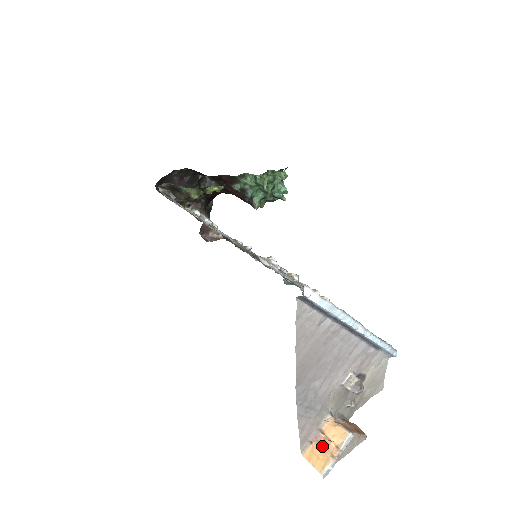
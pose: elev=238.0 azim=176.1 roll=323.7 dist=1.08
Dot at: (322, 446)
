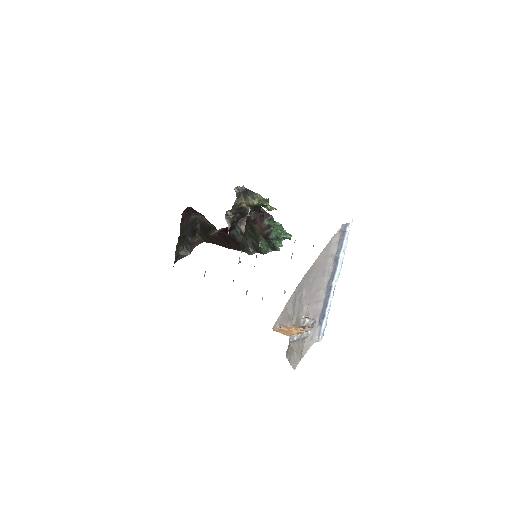
Dot at: (289, 330)
